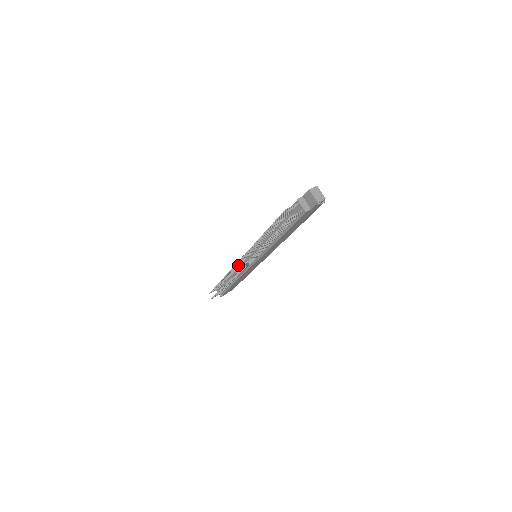
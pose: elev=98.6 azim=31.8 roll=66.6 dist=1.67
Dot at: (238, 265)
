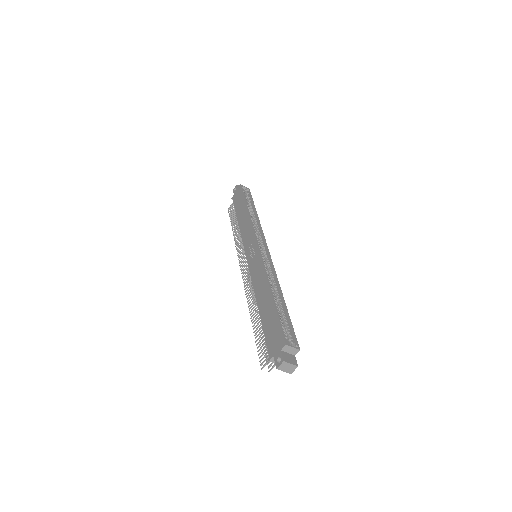
Dot at: (242, 252)
